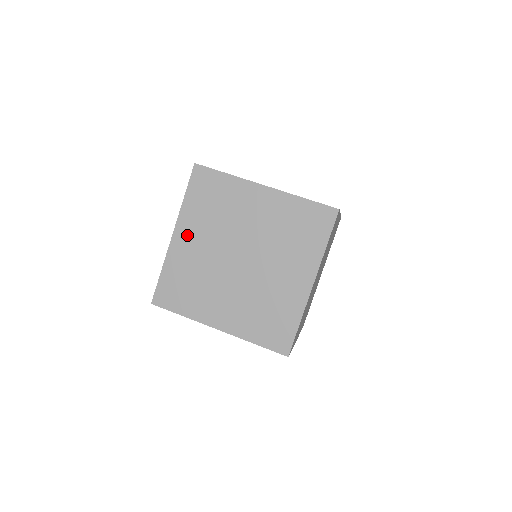
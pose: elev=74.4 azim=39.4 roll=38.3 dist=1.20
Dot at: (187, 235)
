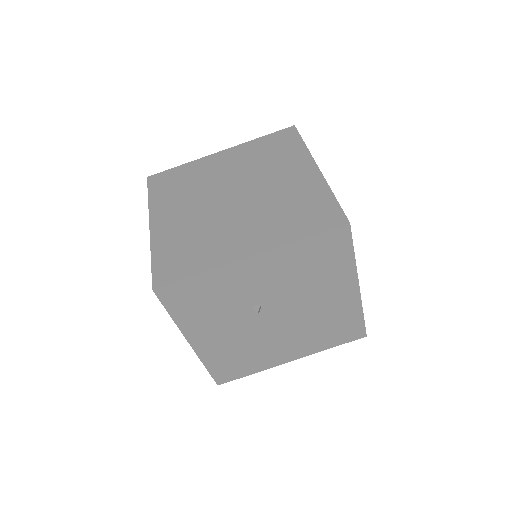
Dot at: (166, 216)
